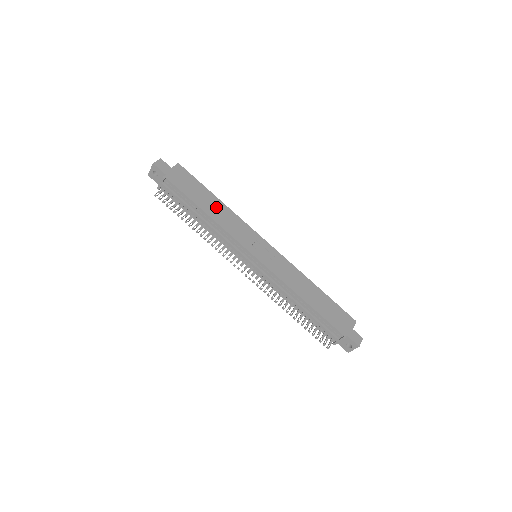
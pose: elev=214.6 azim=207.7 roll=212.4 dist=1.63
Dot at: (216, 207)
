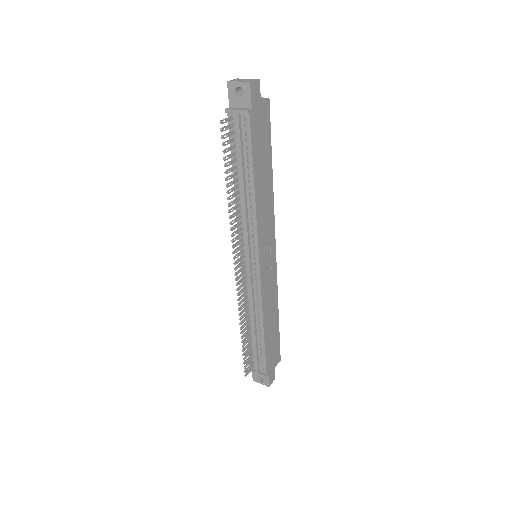
Dot at: (265, 183)
